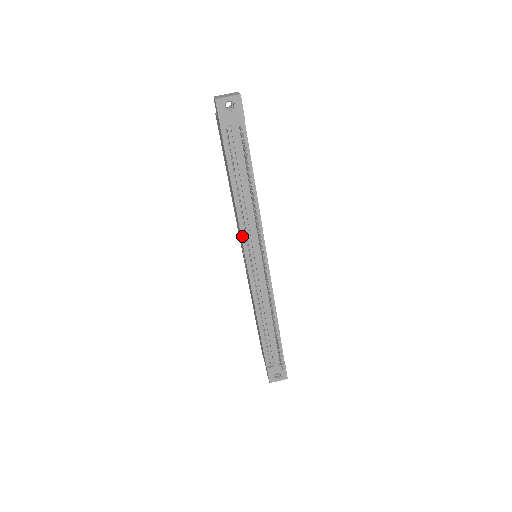
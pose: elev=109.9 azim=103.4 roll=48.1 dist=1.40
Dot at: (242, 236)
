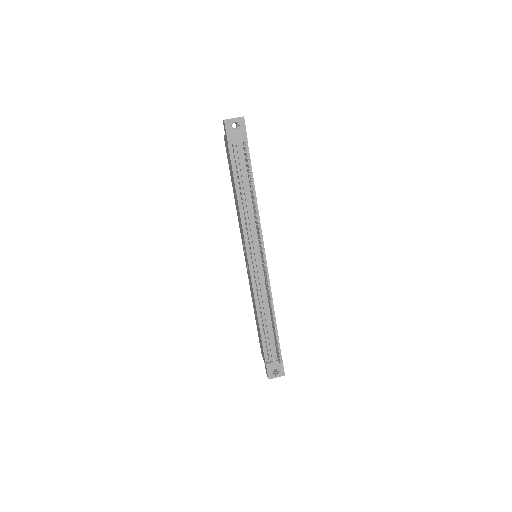
Dot at: (244, 235)
